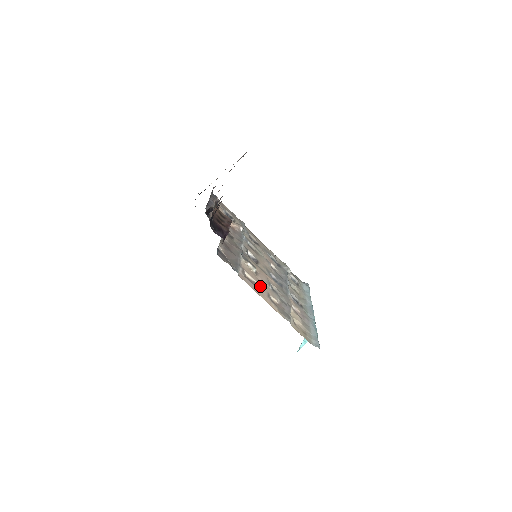
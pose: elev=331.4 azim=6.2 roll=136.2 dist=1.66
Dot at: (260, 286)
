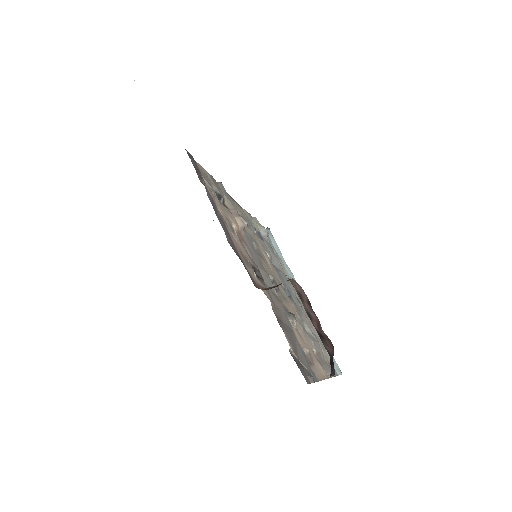
Dot at: (310, 352)
